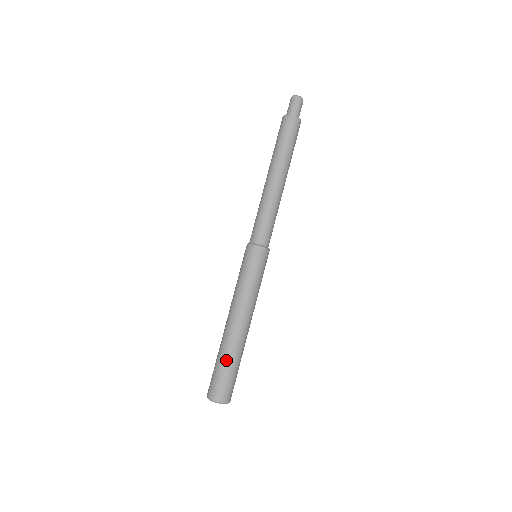
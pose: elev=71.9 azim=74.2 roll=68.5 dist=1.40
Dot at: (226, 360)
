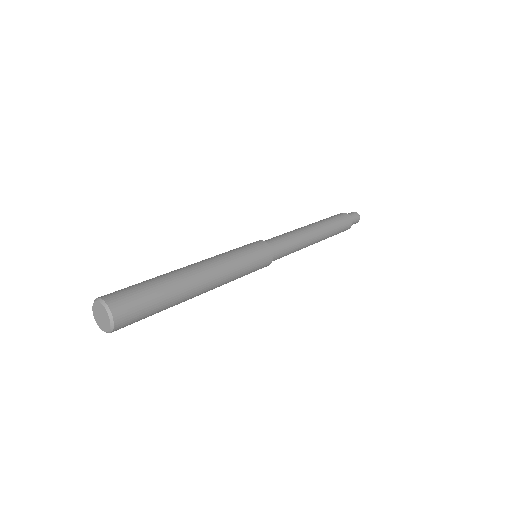
Dot at: (157, 281)
